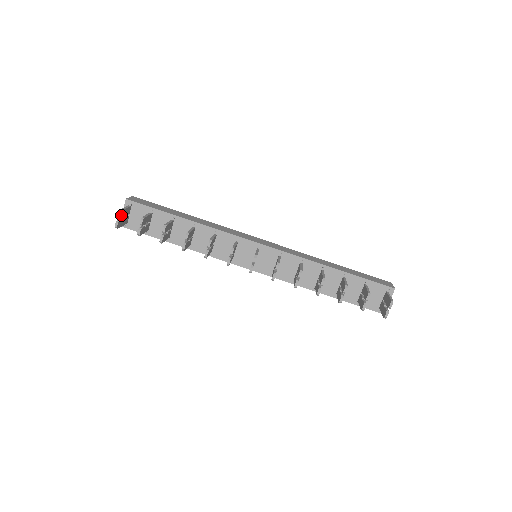
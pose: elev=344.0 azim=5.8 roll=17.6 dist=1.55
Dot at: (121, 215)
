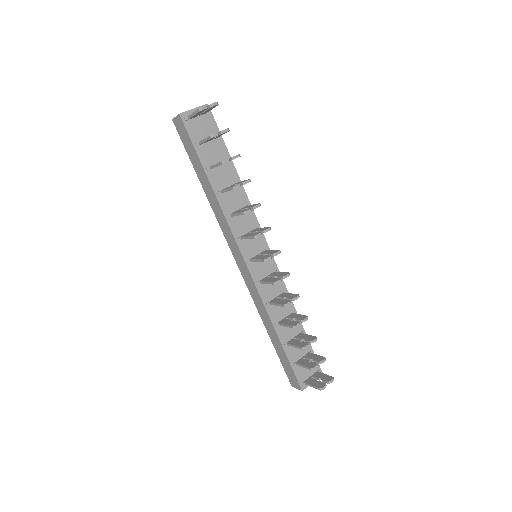
Dot at: (212, 107)
